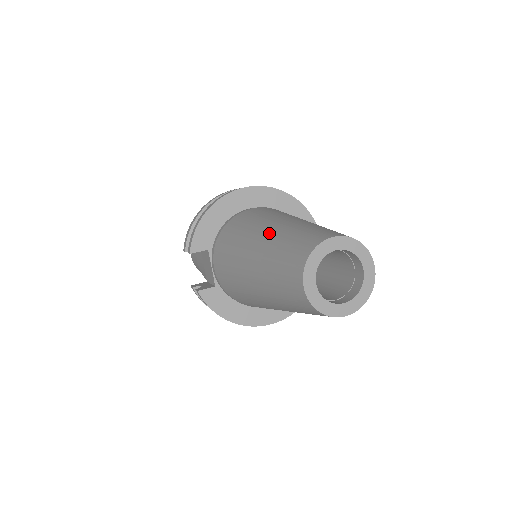
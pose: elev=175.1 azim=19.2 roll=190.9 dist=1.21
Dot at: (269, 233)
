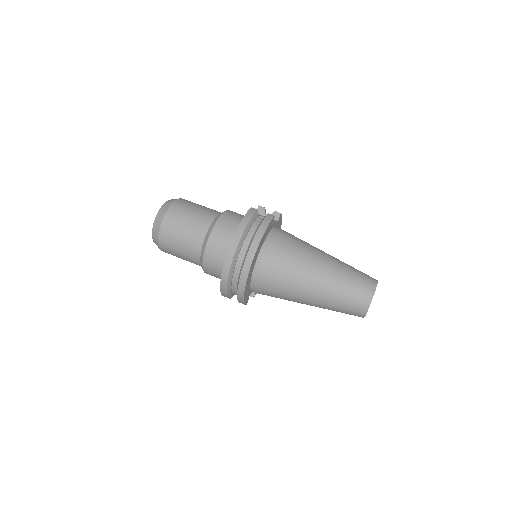
Dot at: (317, 301)
